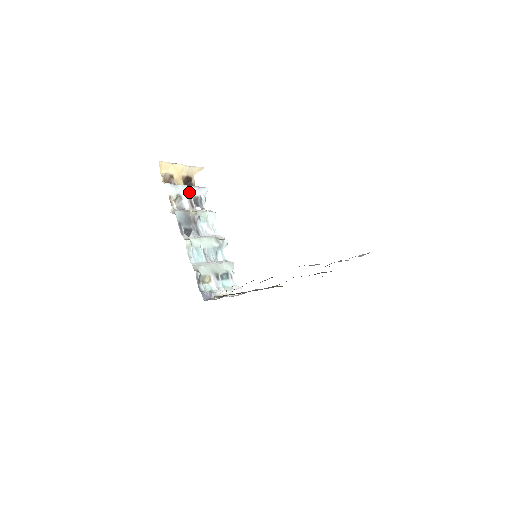
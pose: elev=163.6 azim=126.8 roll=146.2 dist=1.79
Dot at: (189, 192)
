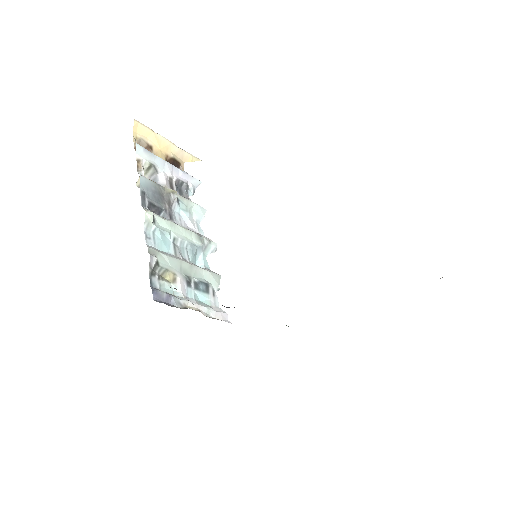
Dot at: (171, 171)
